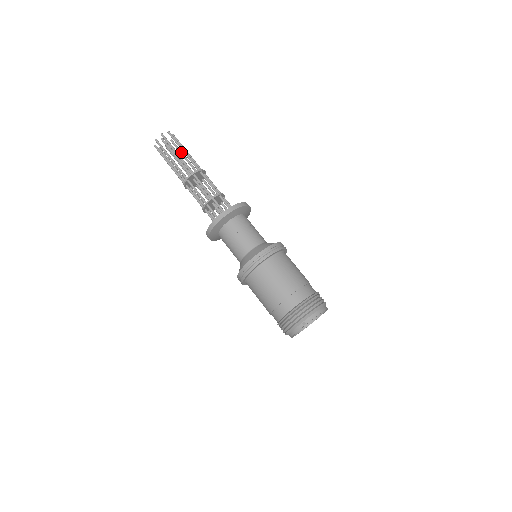
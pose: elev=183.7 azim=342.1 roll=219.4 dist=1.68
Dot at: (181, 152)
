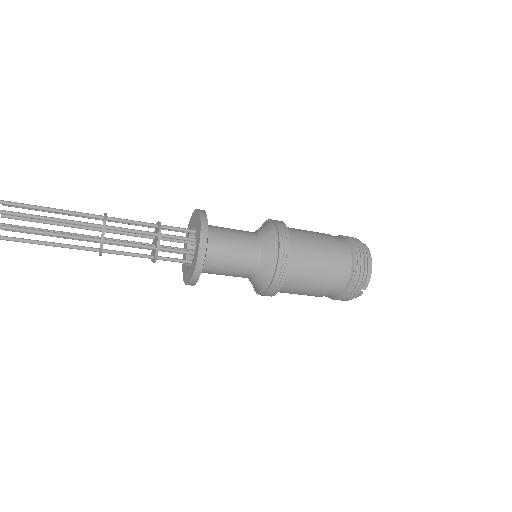
Dot at: (38, 210)
